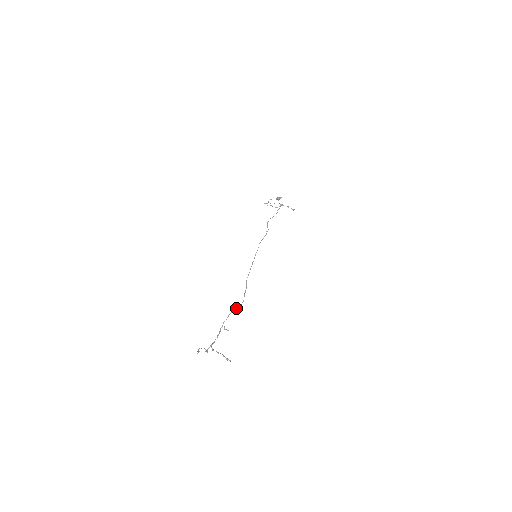
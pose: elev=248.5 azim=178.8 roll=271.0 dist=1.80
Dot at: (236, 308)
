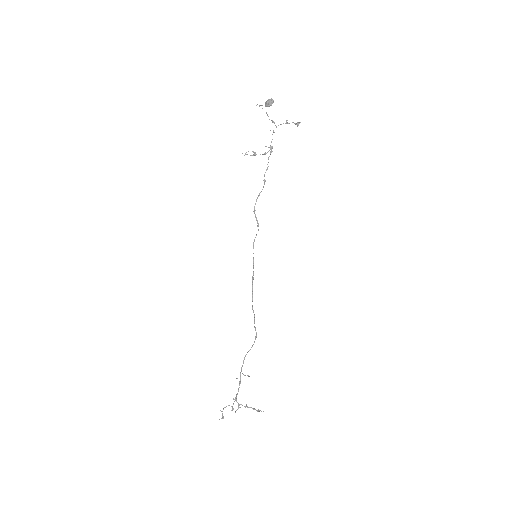
Dot at: (249, 350)
